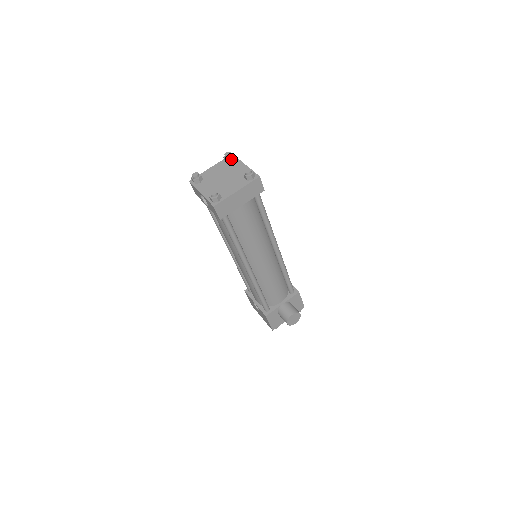
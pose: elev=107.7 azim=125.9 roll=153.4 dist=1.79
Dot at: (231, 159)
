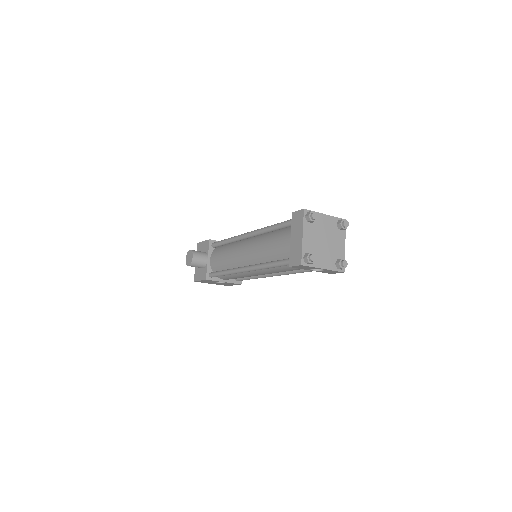
Dot at: (316, 218)
